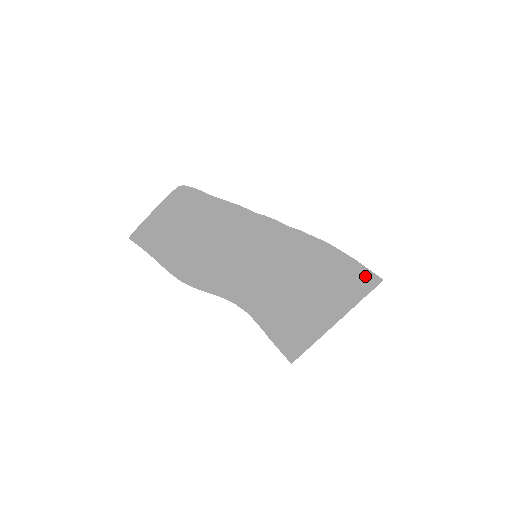
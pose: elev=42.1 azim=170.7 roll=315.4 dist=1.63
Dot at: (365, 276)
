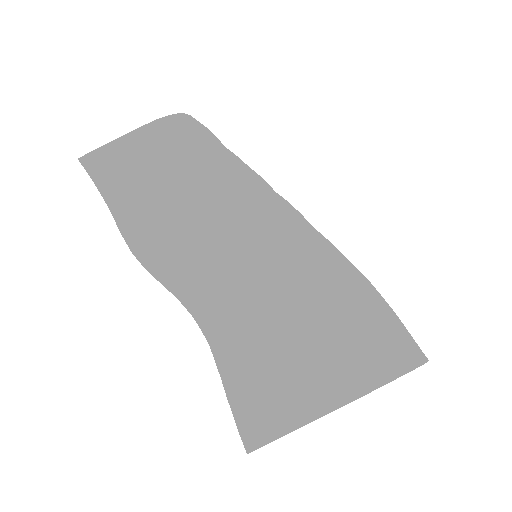
Dot at: (404, 345)
